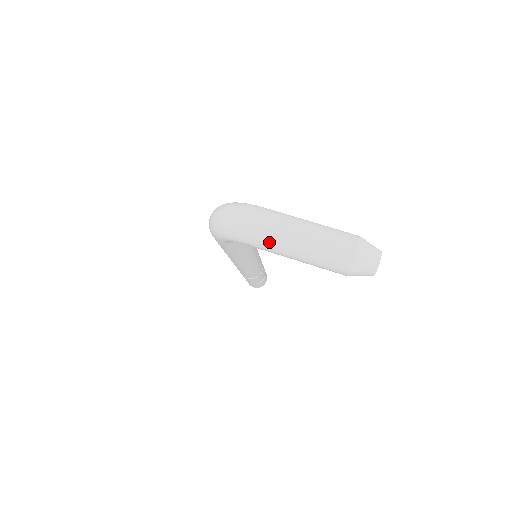
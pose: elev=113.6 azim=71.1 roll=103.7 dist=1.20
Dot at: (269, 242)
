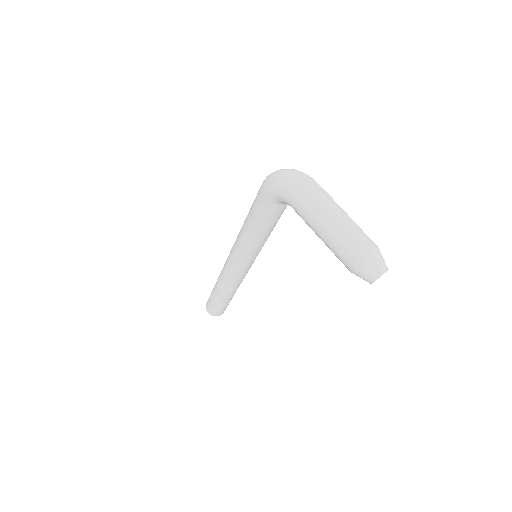
Dot at: (313, 207)
